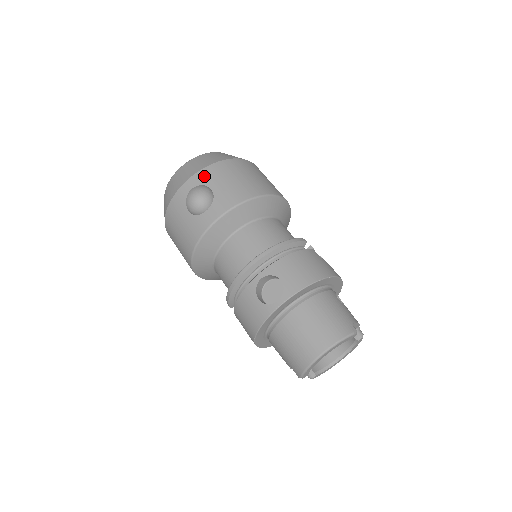
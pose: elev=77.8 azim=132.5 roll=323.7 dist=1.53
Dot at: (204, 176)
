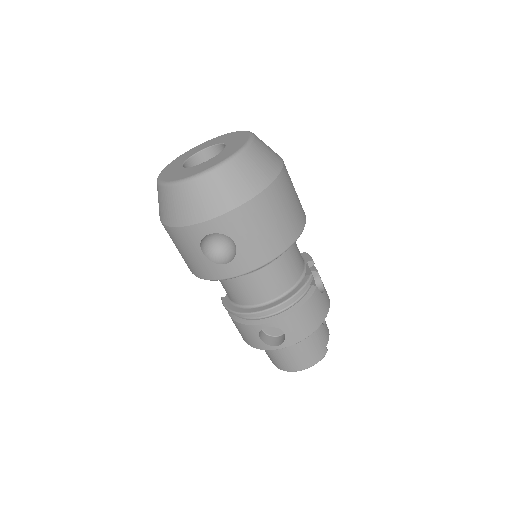
Dot at: (228, 224)
